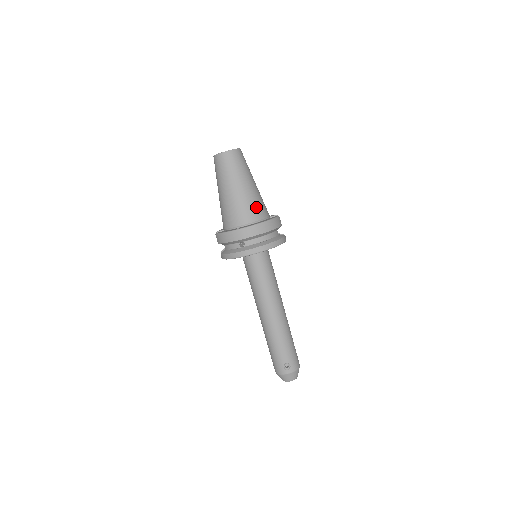
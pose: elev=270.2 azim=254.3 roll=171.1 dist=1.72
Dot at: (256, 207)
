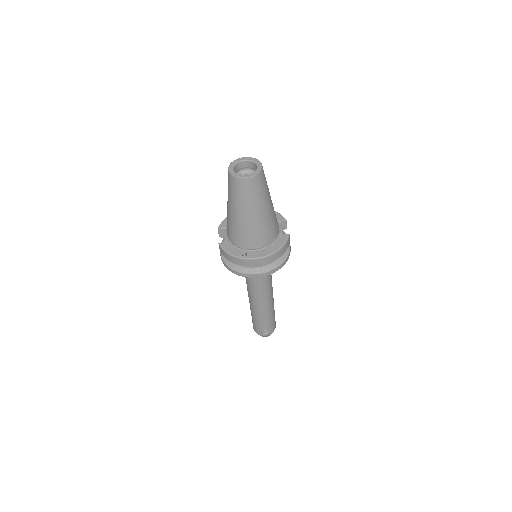
Dot at: (268, 232)
